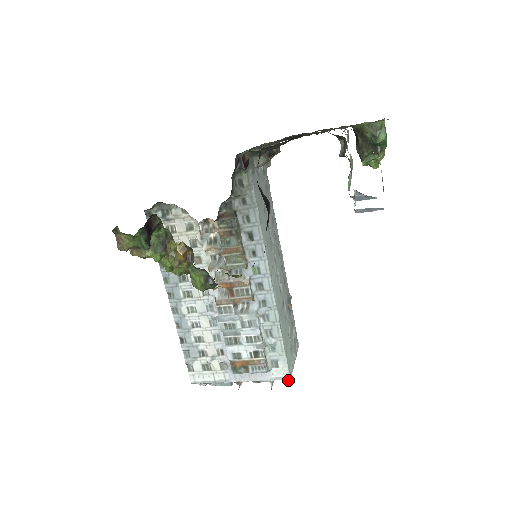
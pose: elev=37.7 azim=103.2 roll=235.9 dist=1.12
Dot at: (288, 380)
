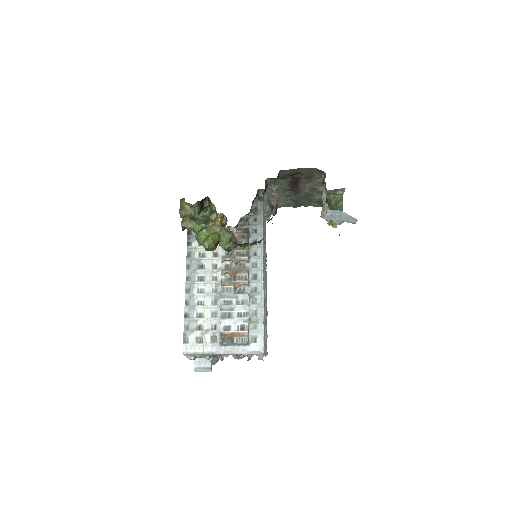
Dot at: (262, 355)
